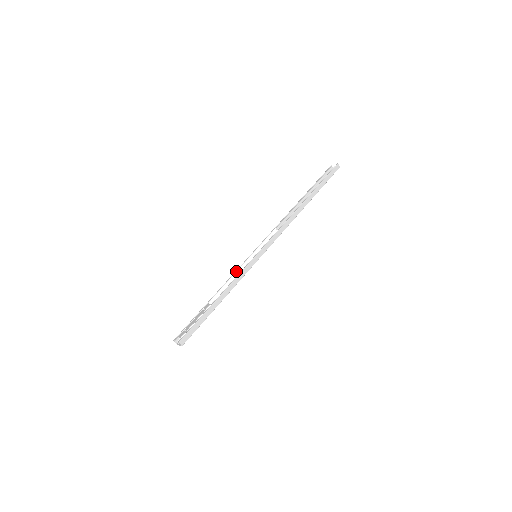
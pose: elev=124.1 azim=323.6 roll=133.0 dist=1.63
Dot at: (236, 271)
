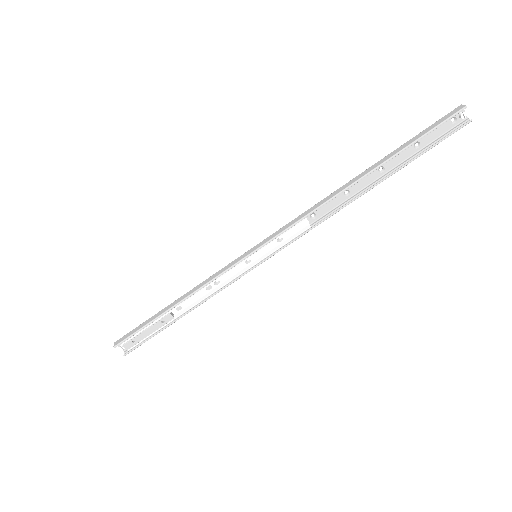
Dot at: (221, 277)
